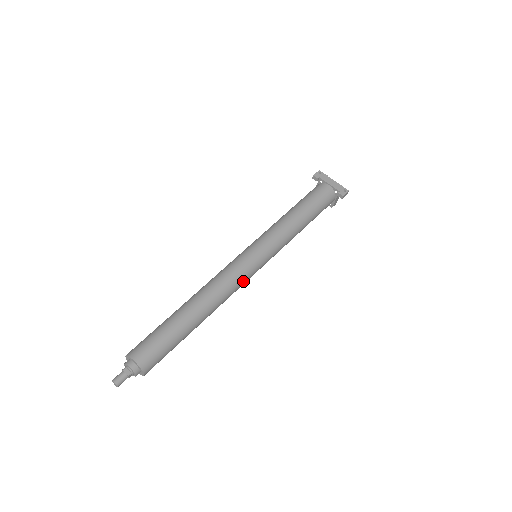
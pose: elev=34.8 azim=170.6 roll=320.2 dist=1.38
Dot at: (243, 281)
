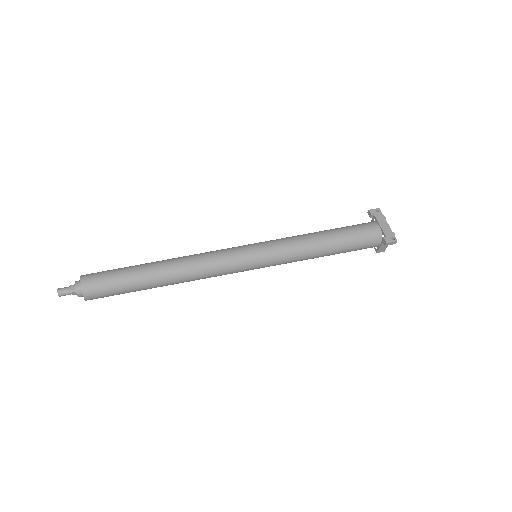
Dot at: (225, 270)
